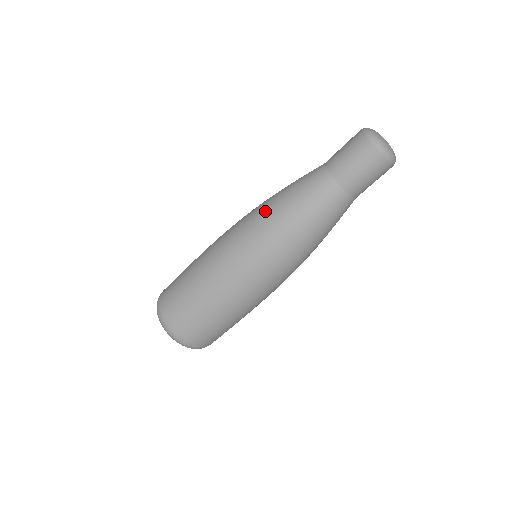
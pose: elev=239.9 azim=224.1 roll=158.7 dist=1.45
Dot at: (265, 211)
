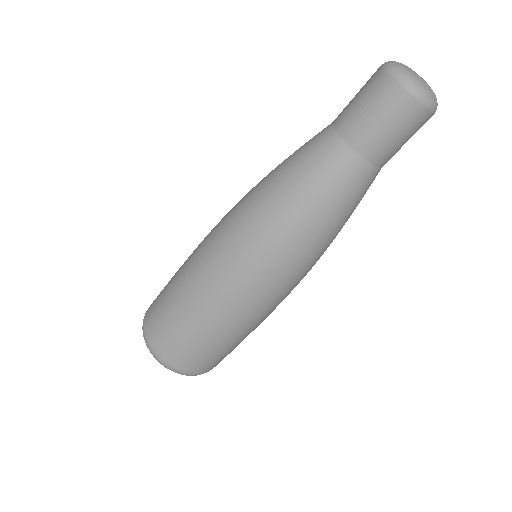
Dot at: occluded
